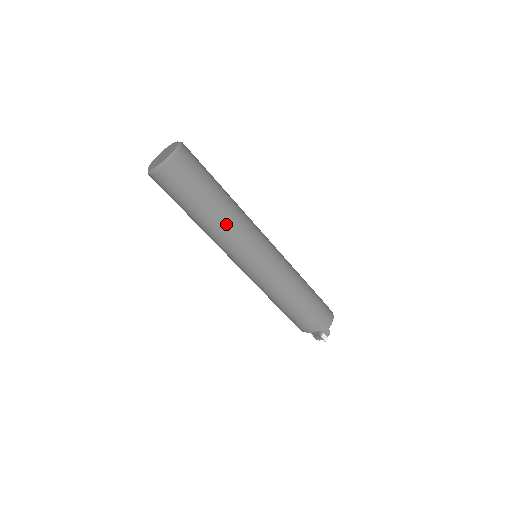
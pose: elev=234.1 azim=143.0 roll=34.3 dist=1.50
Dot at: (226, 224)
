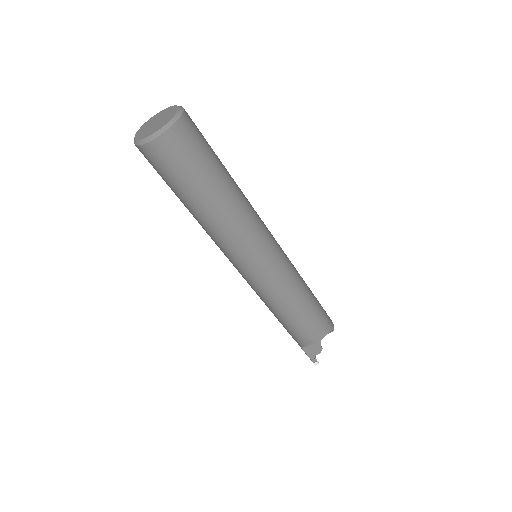
Dot at: (242, 201)
